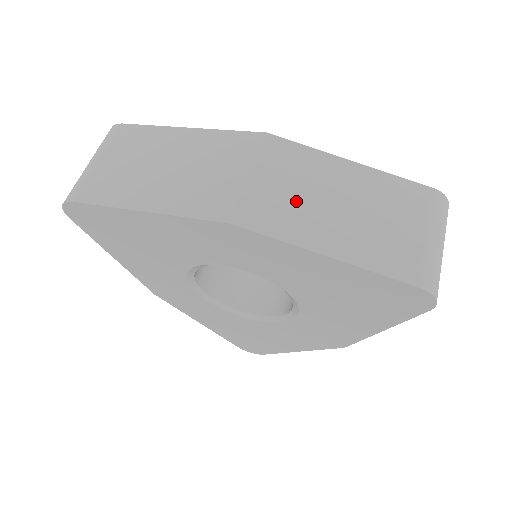
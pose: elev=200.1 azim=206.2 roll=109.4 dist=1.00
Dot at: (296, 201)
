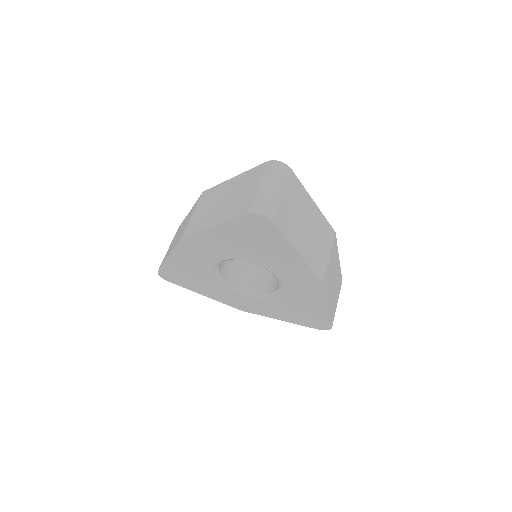
Dot at: (206, 212)
